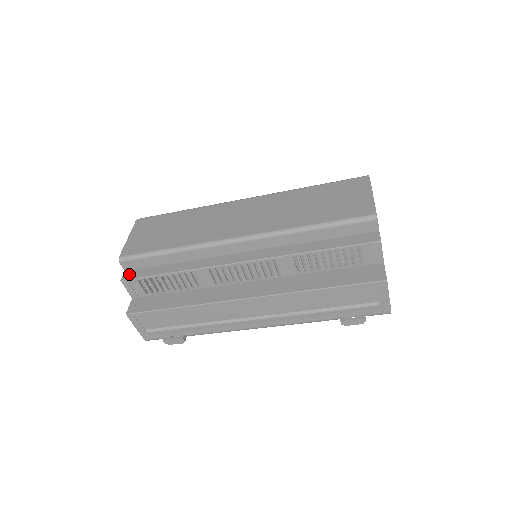
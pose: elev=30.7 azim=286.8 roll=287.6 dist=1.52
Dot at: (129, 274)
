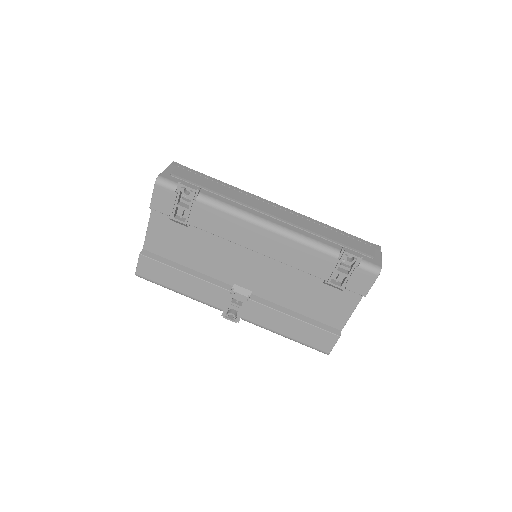
Dot at: occluded
